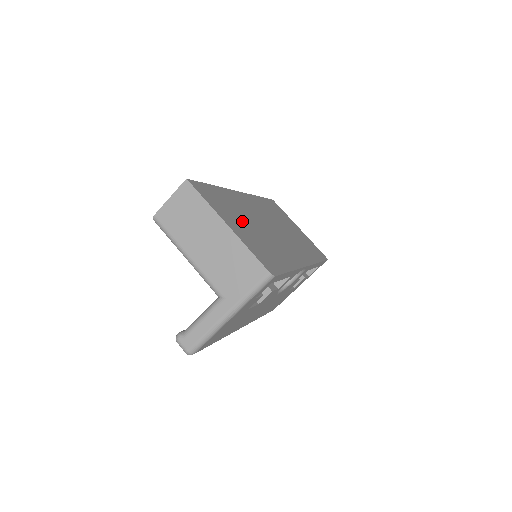
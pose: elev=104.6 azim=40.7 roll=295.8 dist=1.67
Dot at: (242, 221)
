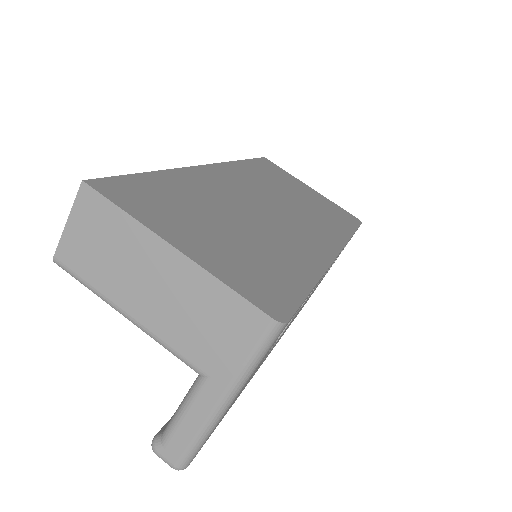
Dot at: (210, 223)
